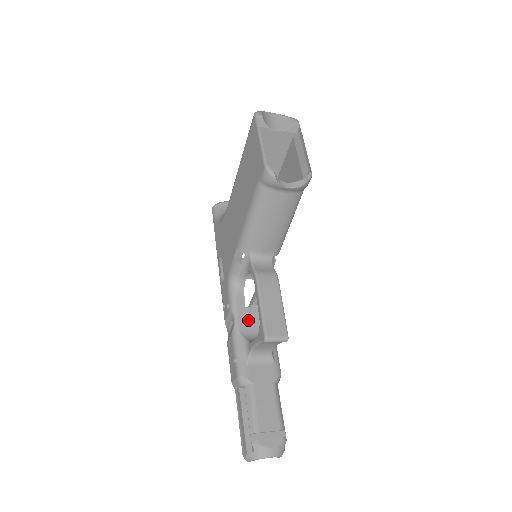
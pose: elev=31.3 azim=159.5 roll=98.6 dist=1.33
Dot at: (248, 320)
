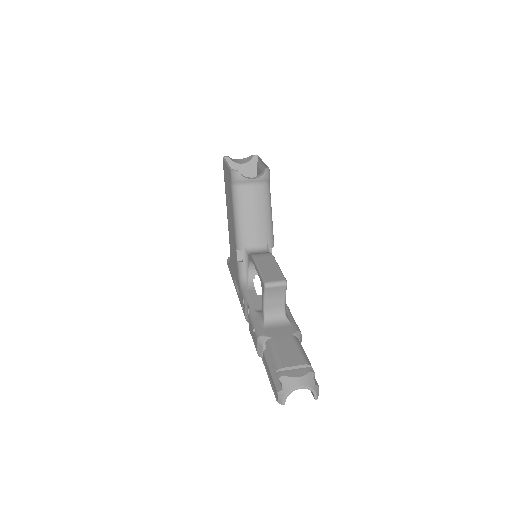
Dot at: (261, 302)
